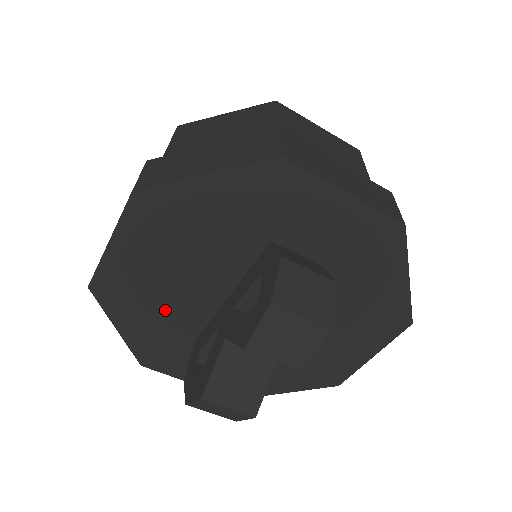
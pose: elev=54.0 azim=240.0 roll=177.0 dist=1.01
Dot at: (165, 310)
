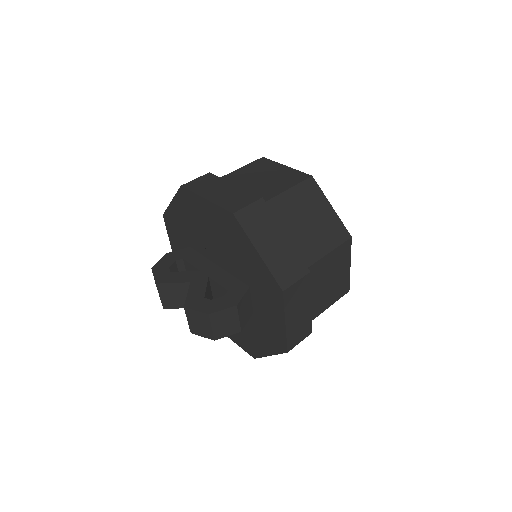
Dot at: (194, 230)
